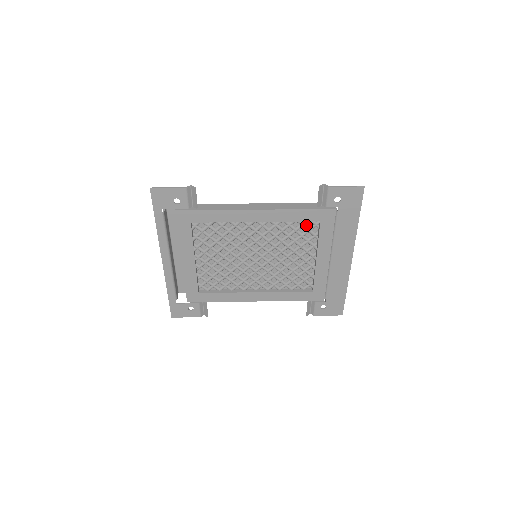
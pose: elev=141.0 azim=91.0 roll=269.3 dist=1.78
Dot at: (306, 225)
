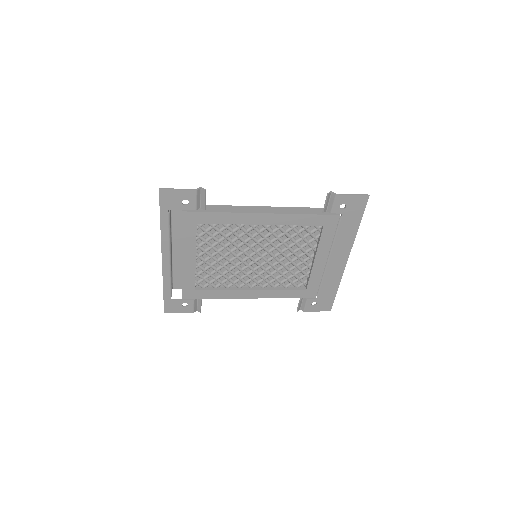
Dot at: (309, 228)
